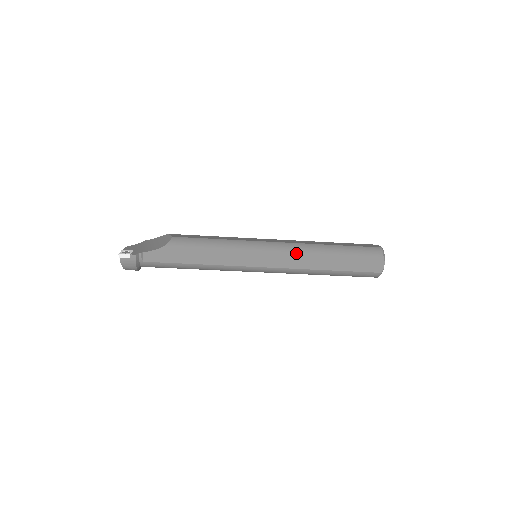
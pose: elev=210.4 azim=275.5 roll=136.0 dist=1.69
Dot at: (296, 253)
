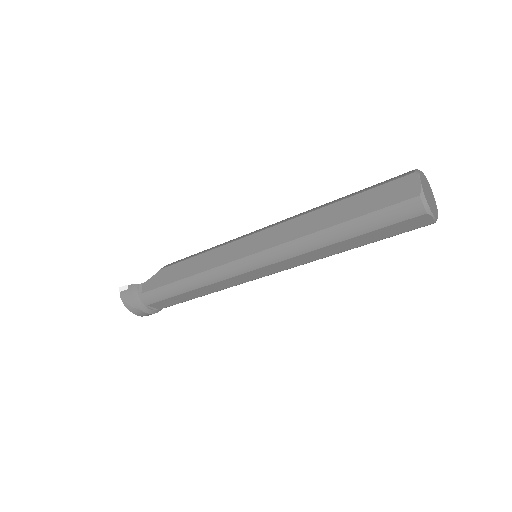
Dot at: (288, 222)
